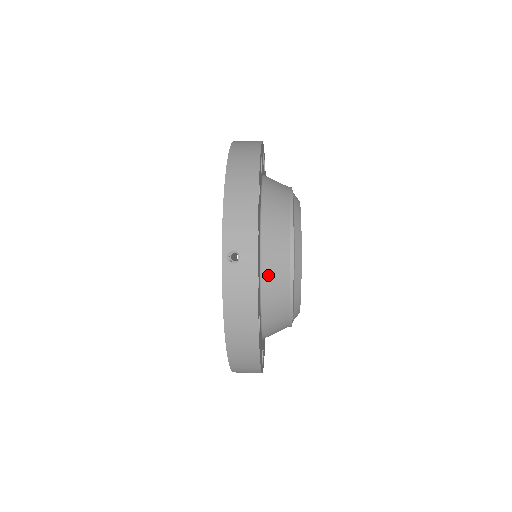
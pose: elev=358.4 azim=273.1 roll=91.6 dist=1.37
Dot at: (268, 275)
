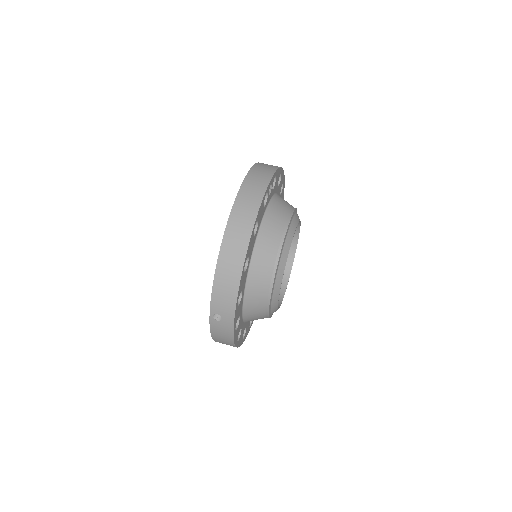
Dot at: (249, 310)
